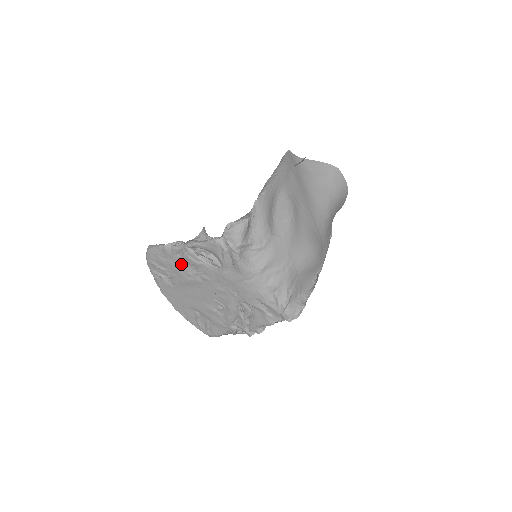
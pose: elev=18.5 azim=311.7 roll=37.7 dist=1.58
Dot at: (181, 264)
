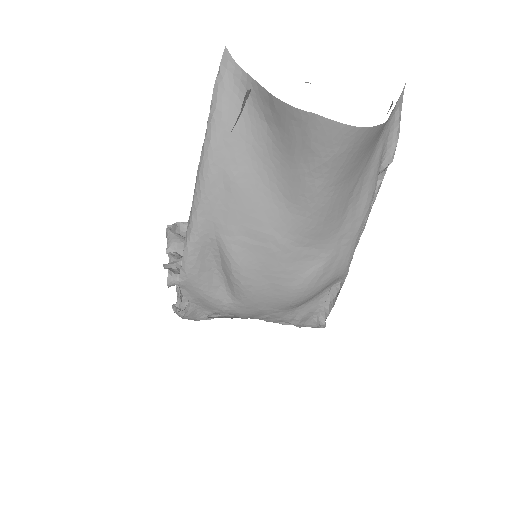
Dot at: occluded
